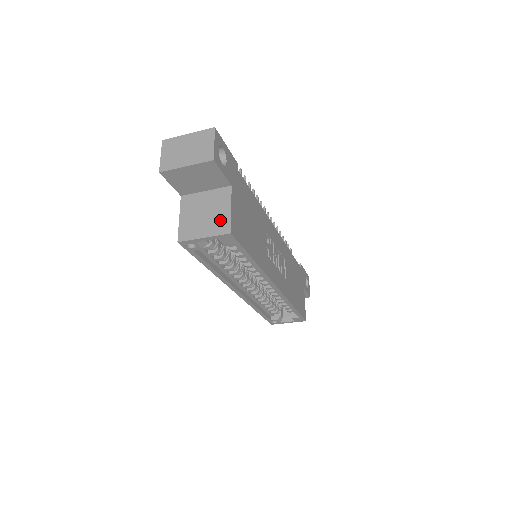
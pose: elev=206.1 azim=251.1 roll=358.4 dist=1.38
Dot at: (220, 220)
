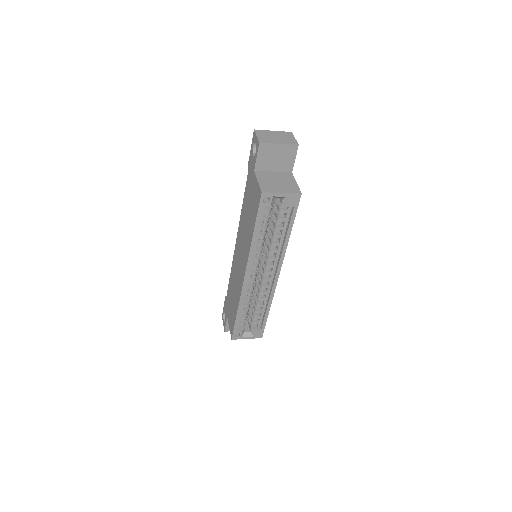
Dot at: (291, 186)
